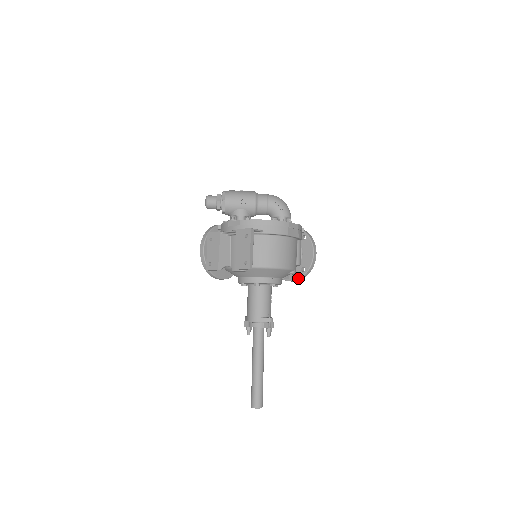
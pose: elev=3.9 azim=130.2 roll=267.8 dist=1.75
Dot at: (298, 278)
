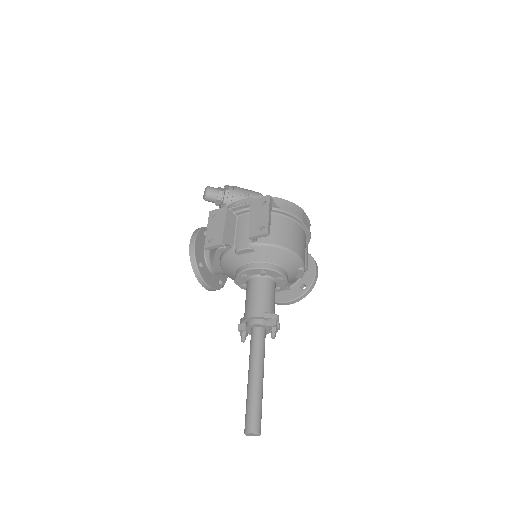
Dot at: (296, 297)
